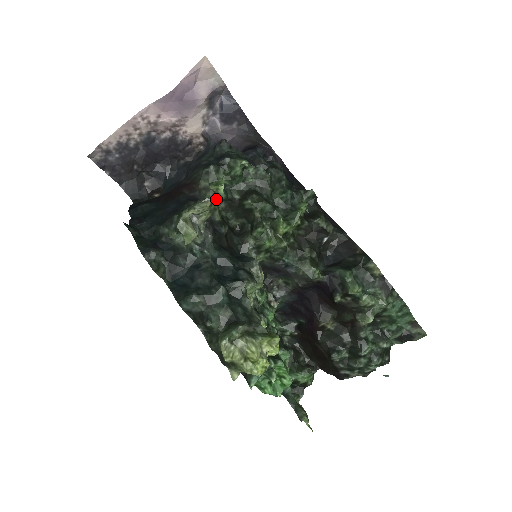
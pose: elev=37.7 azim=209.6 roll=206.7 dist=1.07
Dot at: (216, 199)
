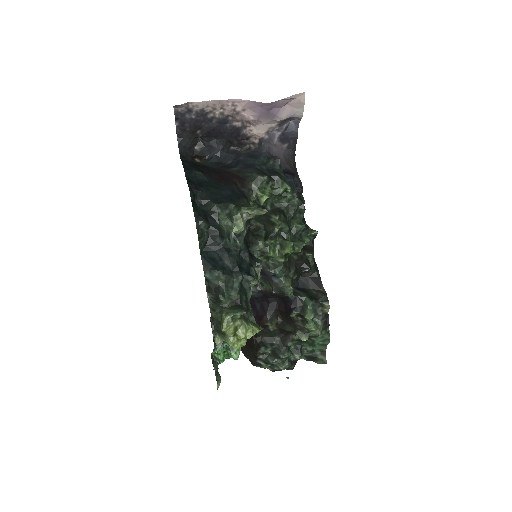
Dot at: (255, 201)
